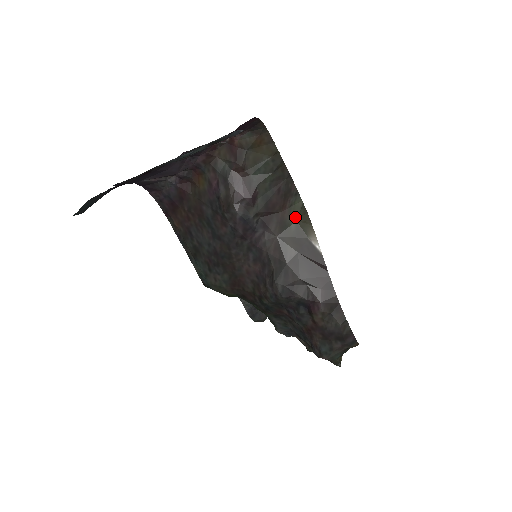
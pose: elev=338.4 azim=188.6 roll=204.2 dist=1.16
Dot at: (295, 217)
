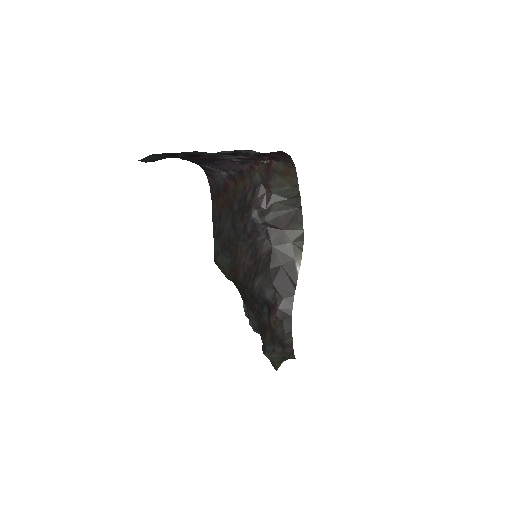
Dot at: (292, 239)
